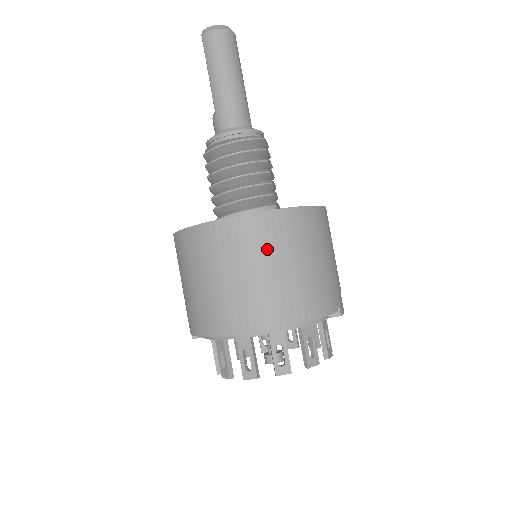
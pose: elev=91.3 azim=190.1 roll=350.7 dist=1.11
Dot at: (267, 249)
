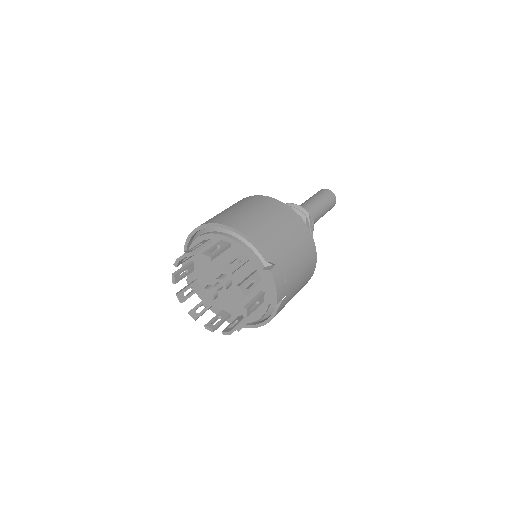
Dot at: (260, 207)
